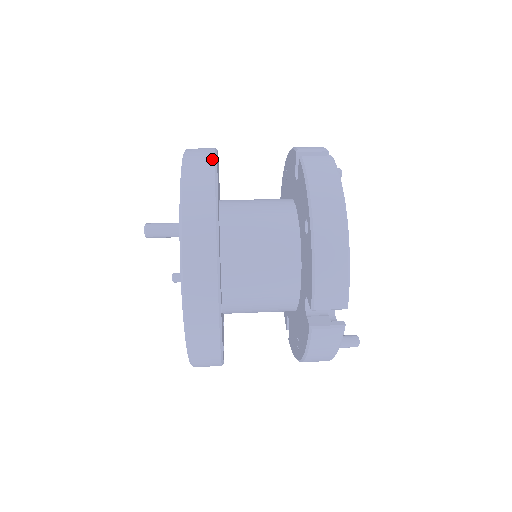
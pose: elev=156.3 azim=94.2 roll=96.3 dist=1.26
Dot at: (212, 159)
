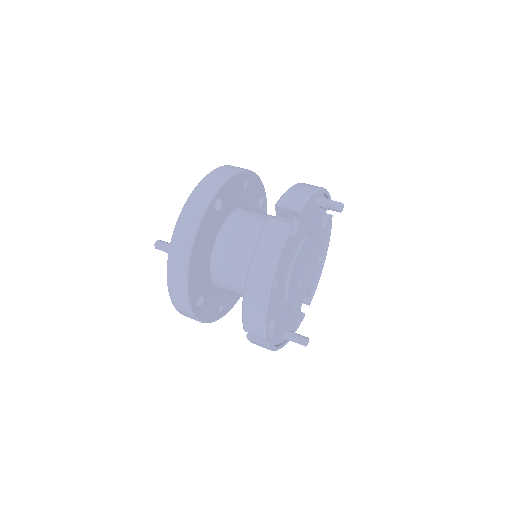
Dot at: (206, 203)
